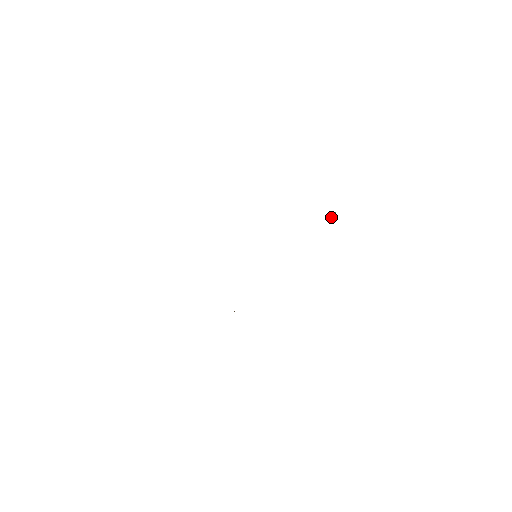
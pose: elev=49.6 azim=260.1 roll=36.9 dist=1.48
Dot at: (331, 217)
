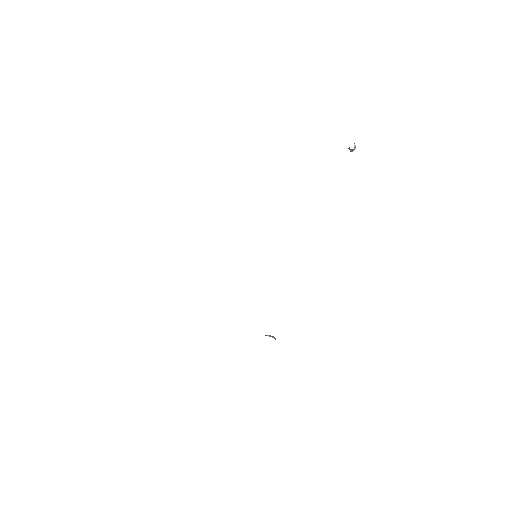
Dot at: (353, 150)
